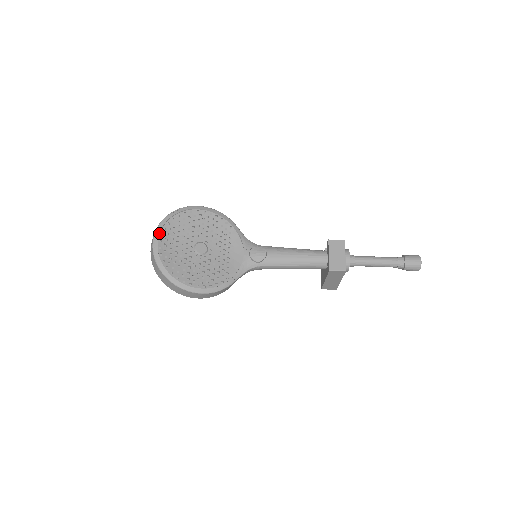
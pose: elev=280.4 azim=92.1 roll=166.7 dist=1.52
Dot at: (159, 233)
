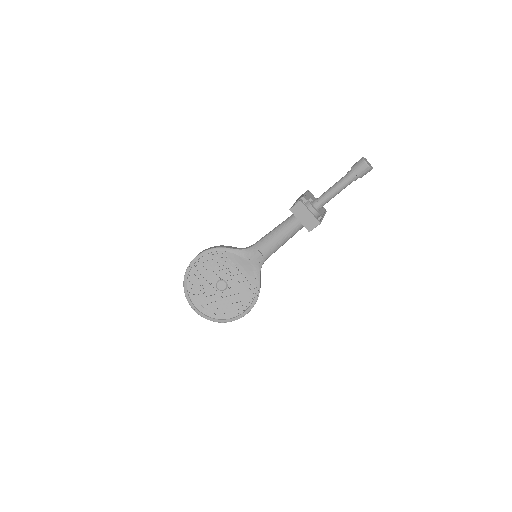
Dot at: (192, 303)
